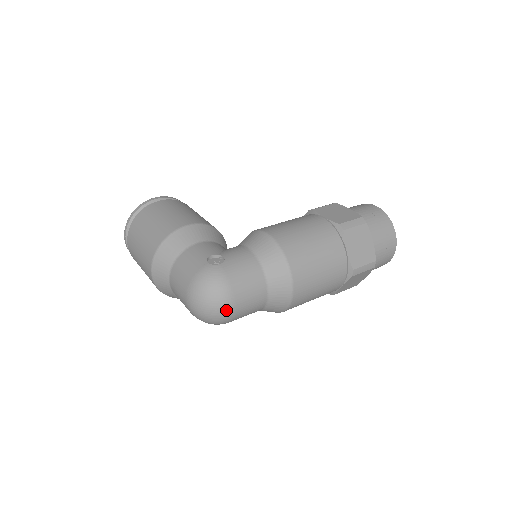
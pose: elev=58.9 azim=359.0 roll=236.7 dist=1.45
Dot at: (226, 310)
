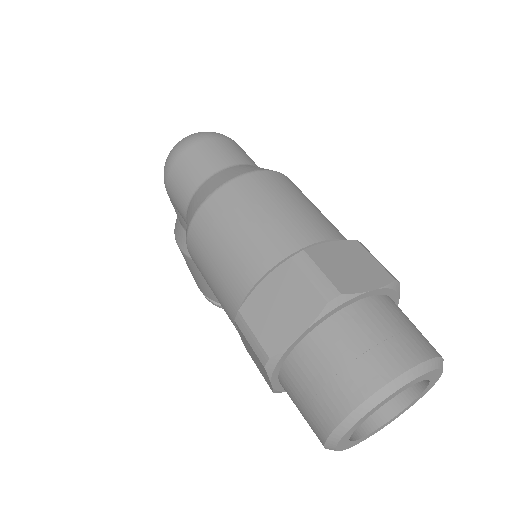
Dot at: (192, 138)
